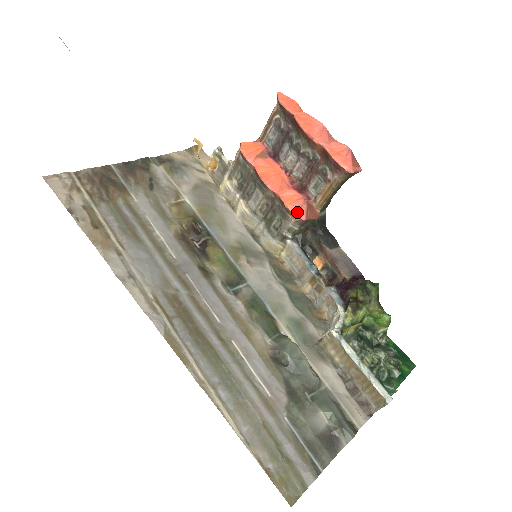
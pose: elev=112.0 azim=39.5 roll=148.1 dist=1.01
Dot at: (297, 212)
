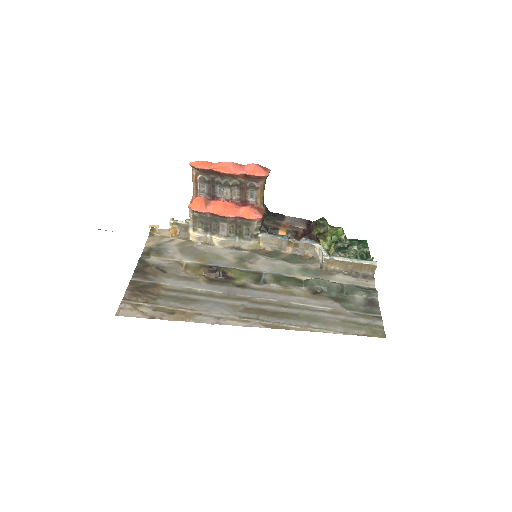
Dot at: (256, 217)
